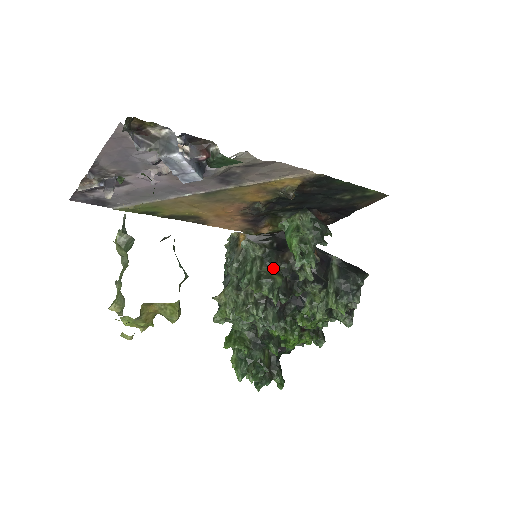
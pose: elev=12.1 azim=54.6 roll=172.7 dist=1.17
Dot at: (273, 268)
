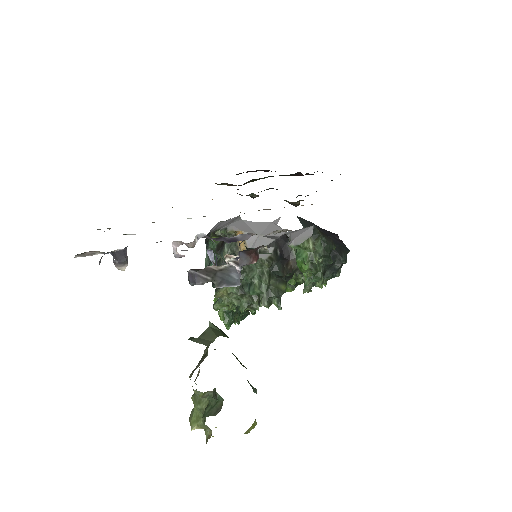
Dot at: (279, 278)
